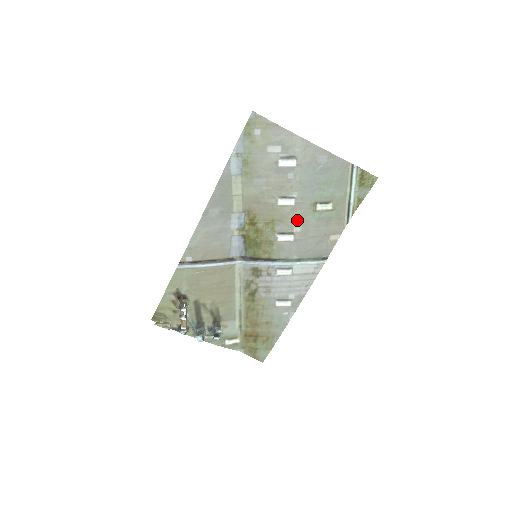
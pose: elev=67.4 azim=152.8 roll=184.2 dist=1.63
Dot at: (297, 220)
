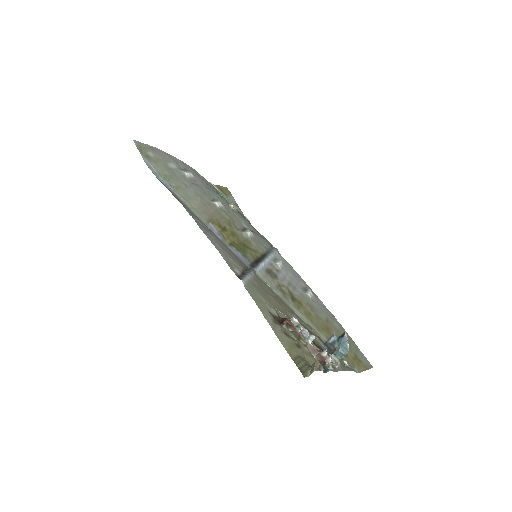
Dot at: (236, 218)
